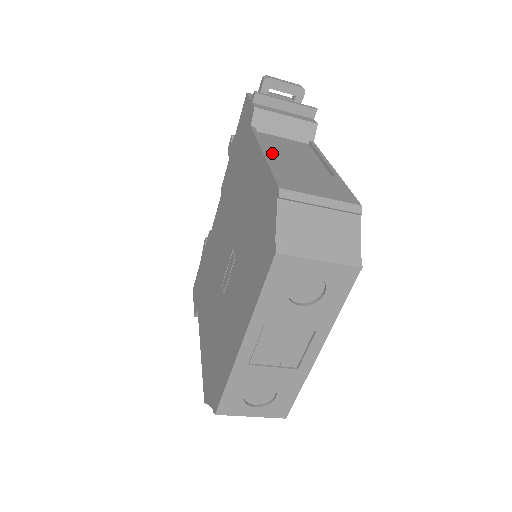
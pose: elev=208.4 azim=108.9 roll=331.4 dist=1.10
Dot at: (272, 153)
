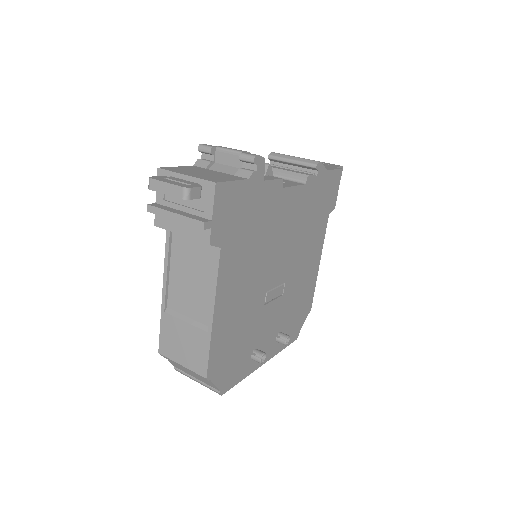
Dot at: (174, 285)
